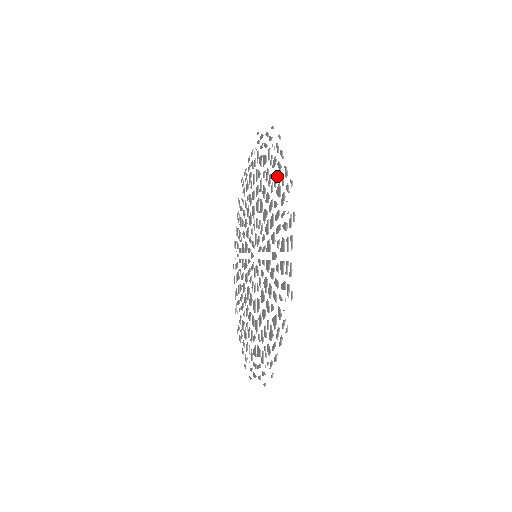
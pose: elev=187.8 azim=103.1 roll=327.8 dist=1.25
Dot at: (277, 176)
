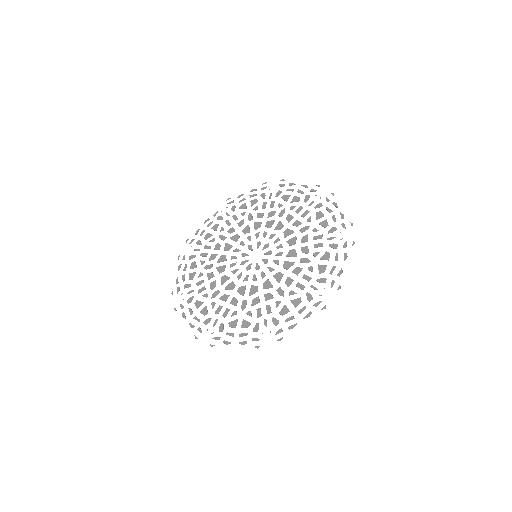
Dot at: (289, 195)
